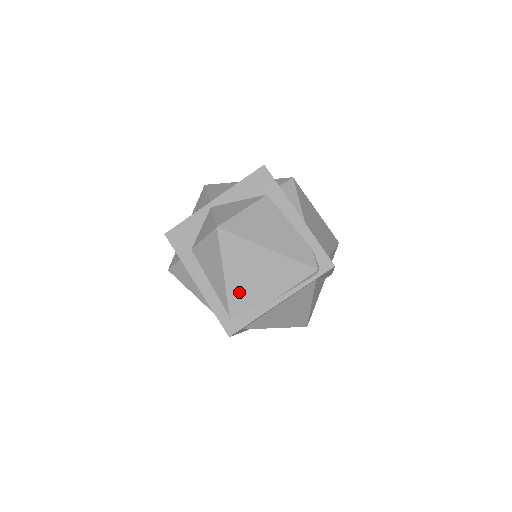
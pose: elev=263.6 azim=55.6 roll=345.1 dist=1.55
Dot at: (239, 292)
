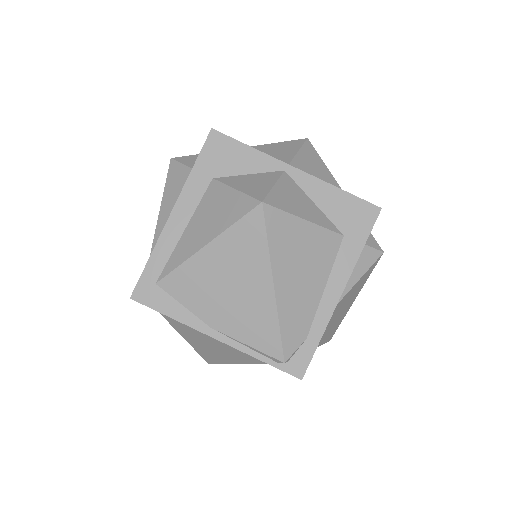
Dot at: (195, 278)
